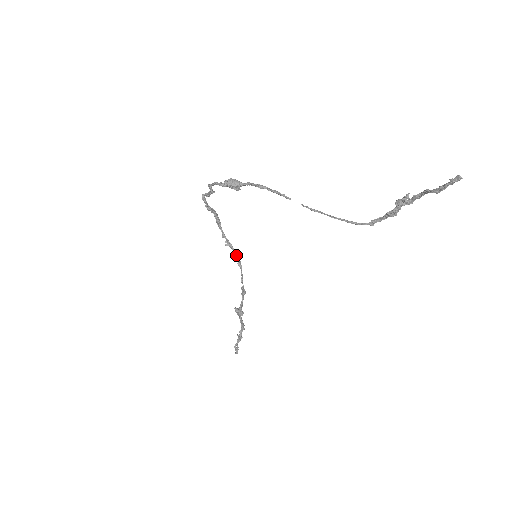
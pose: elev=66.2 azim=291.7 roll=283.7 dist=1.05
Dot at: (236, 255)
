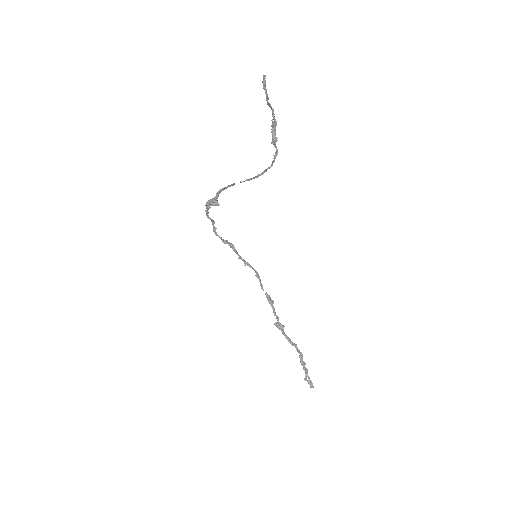
Dot at: (254, 270)
